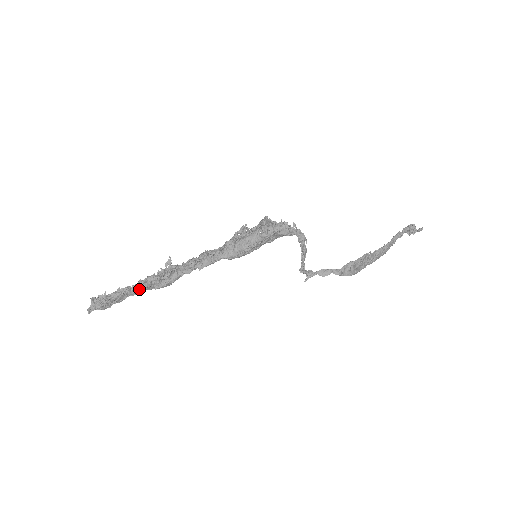
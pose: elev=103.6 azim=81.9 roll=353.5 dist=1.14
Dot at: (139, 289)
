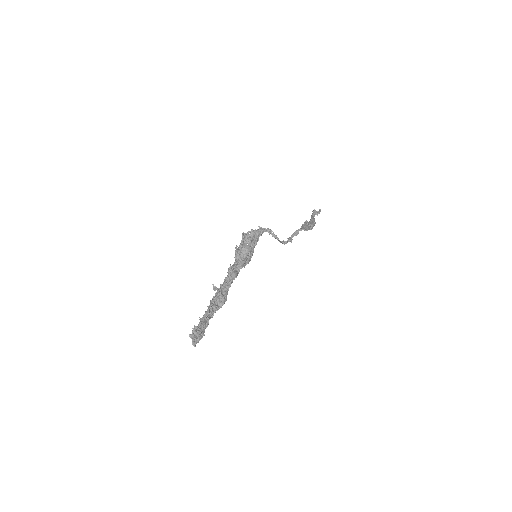
Dot at: (212, 310)
